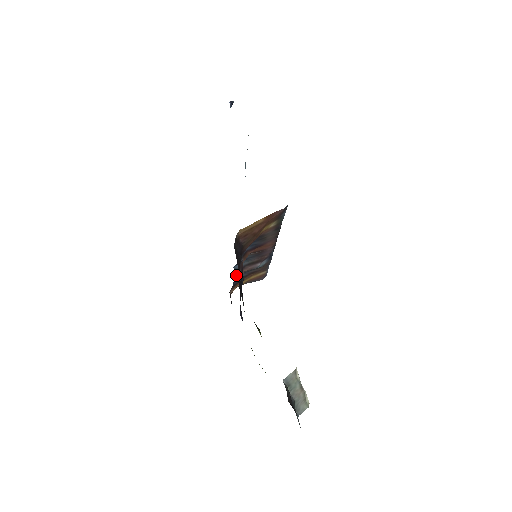
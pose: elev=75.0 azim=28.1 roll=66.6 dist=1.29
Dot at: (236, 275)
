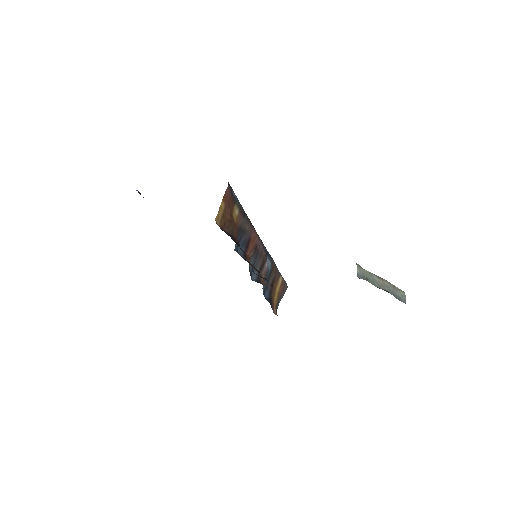
Dot at: occluded
